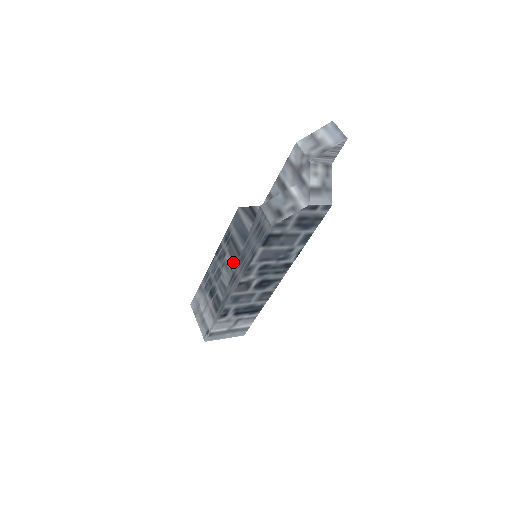
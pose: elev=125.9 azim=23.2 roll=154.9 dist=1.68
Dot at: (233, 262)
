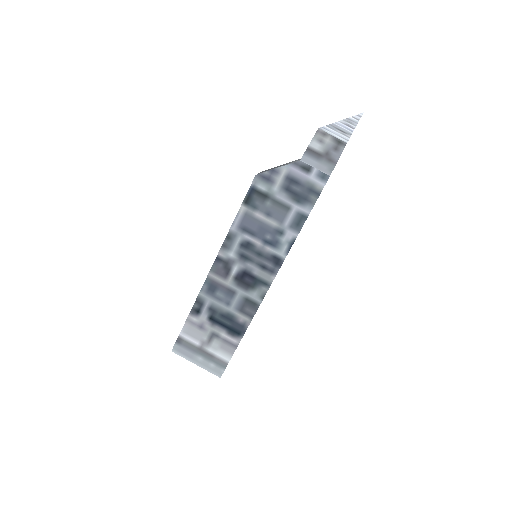
Dot at: occluded
